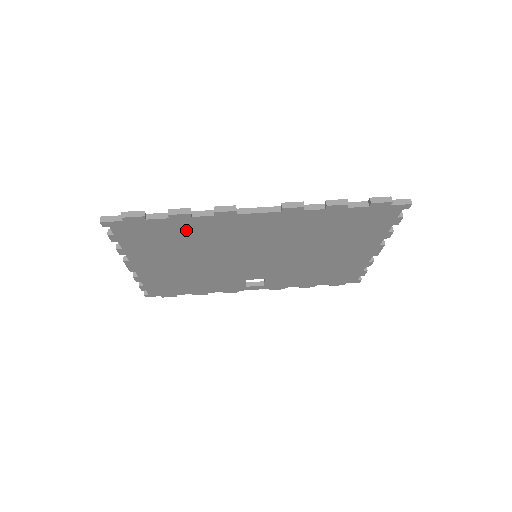
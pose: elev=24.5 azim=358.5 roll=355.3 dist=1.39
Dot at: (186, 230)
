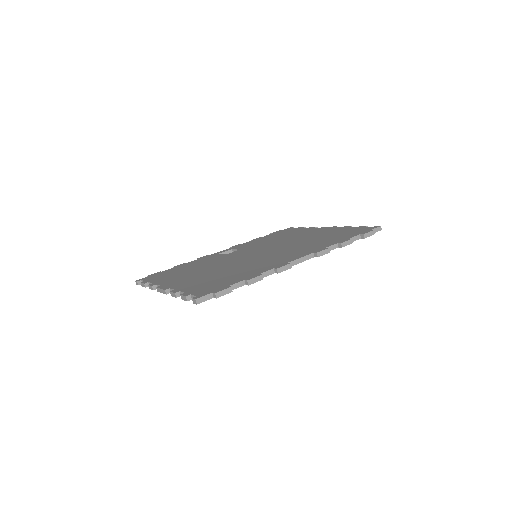
Dot at: occluded
